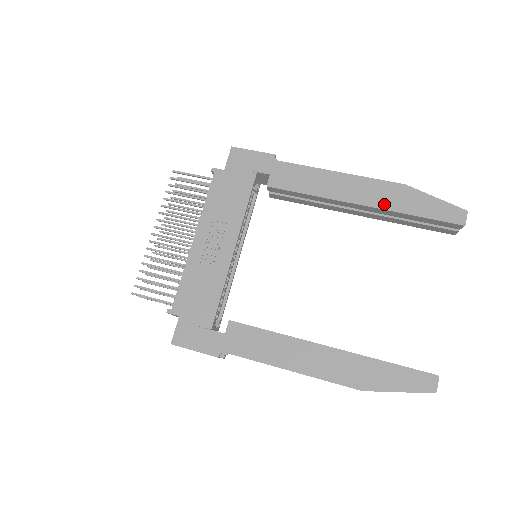
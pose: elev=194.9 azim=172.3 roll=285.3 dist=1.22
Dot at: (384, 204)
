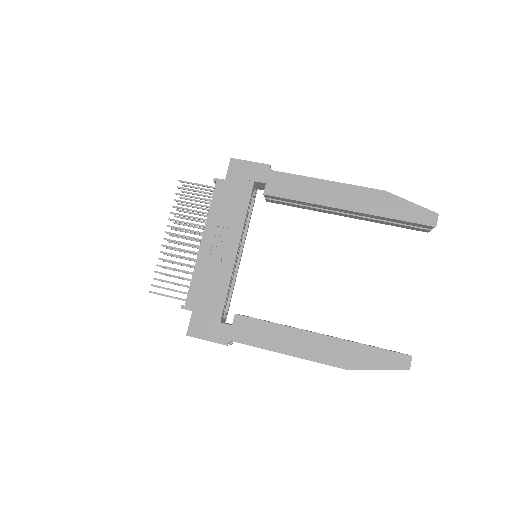
Dot at: (366, 209)
